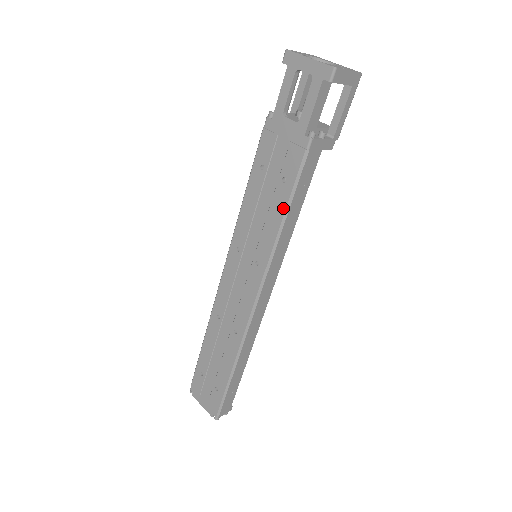
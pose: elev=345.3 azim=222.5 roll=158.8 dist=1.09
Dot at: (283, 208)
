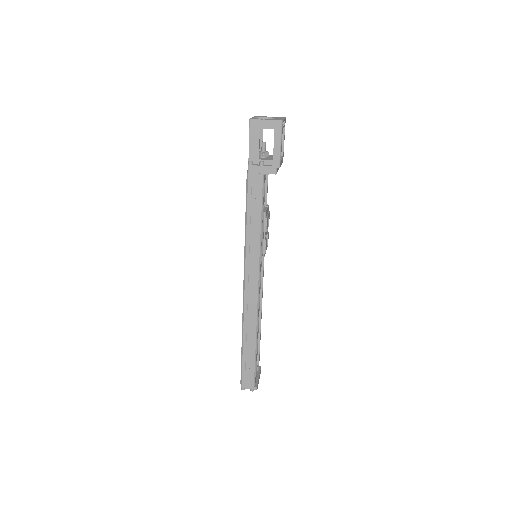
Dot at: (246, 214)
